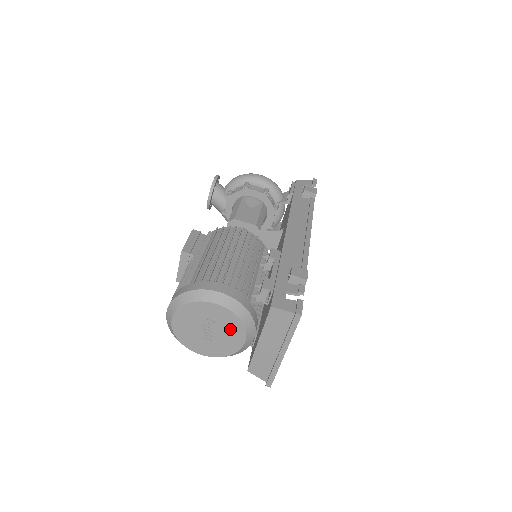
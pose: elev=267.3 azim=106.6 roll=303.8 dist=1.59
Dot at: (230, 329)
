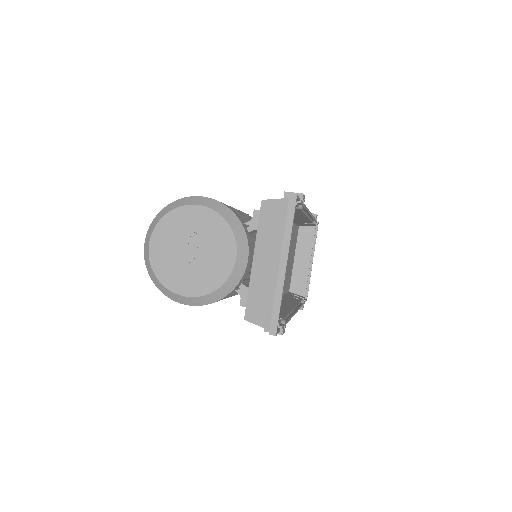
Dot at: (217, 241)
